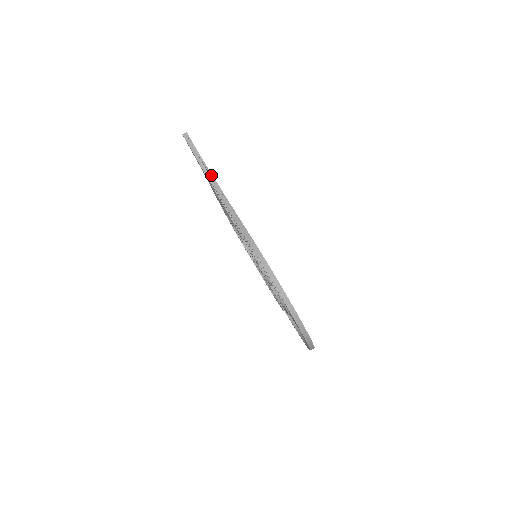
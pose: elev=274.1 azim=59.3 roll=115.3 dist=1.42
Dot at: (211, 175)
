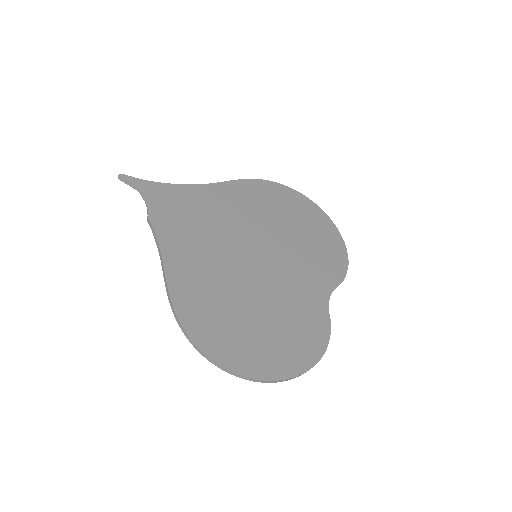
Dot at: (147, 214)
